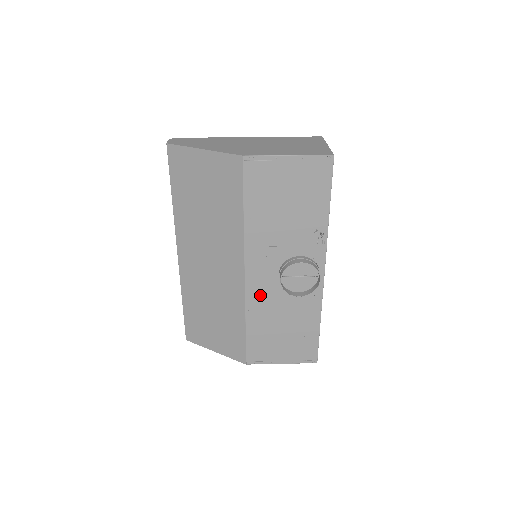
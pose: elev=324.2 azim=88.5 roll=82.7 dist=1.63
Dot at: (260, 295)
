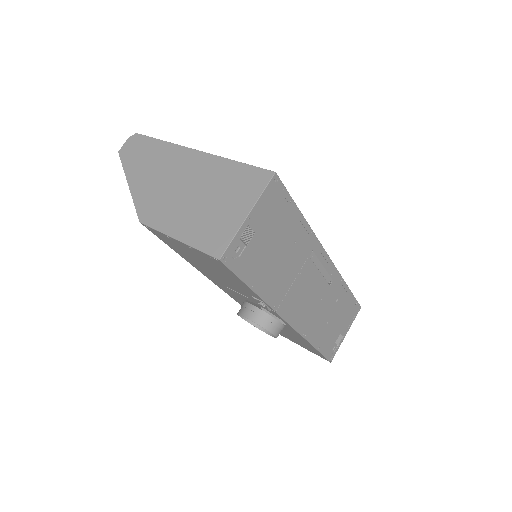
Dot at: occluded
